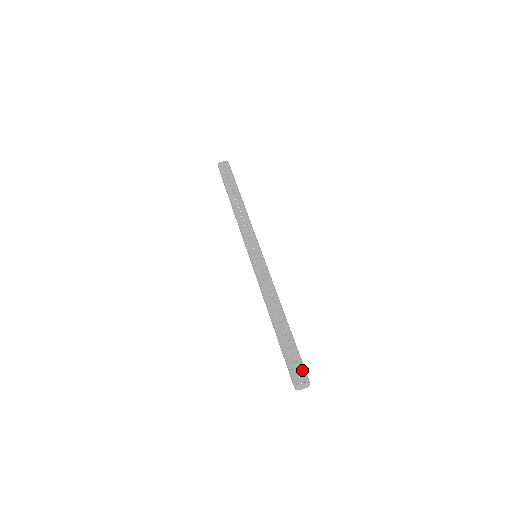
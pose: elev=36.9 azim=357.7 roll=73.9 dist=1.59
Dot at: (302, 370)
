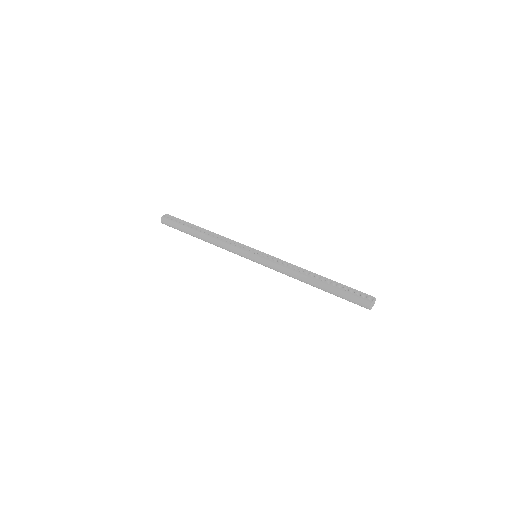
Dot at: (364, 294)
